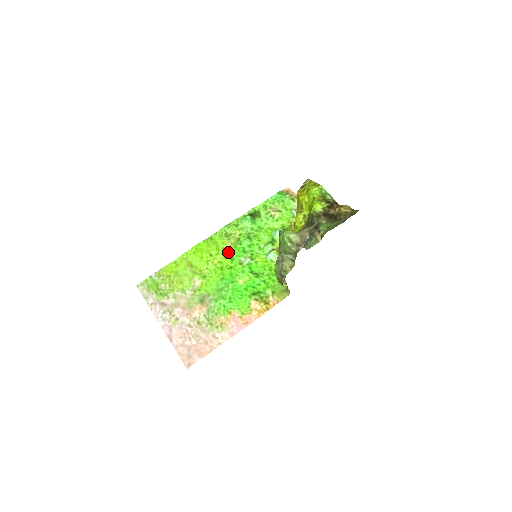
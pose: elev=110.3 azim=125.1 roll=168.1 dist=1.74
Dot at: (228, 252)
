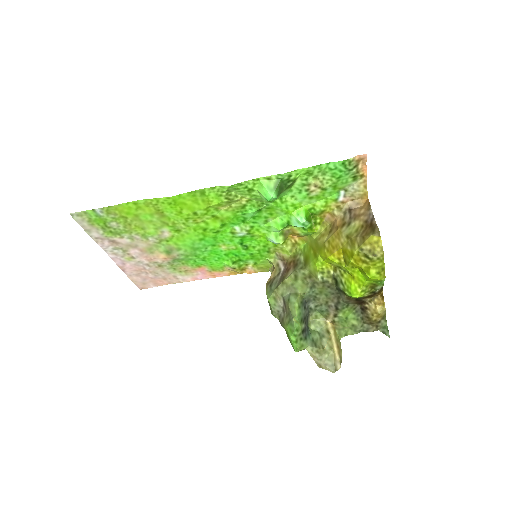
Dot at: (221, 216)
